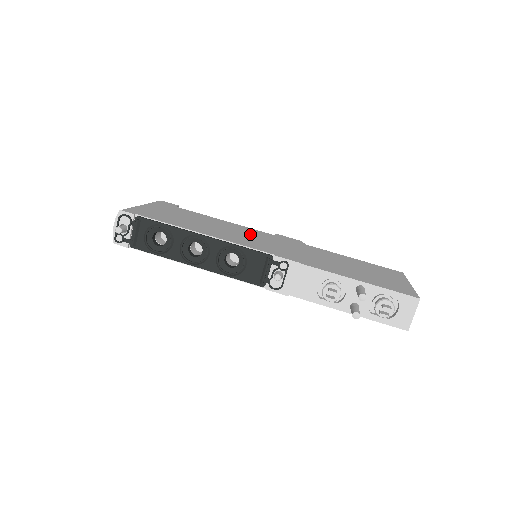
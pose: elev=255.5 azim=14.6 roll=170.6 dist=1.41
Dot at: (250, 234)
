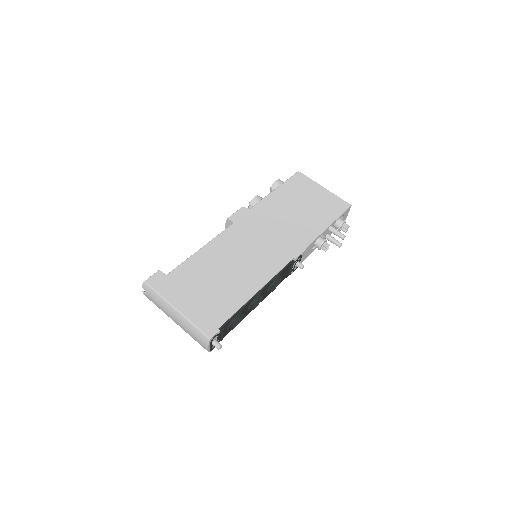
Dot at: (241, 247)
